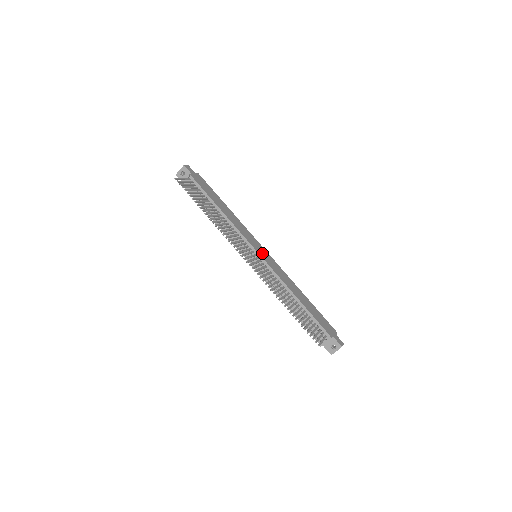
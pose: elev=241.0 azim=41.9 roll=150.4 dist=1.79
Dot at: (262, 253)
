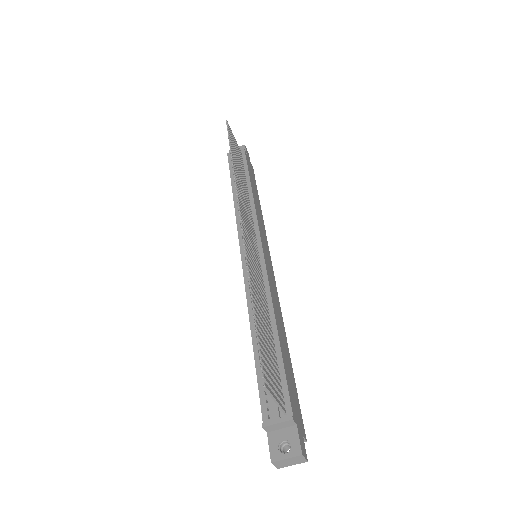
Dot at: (267, 257)
